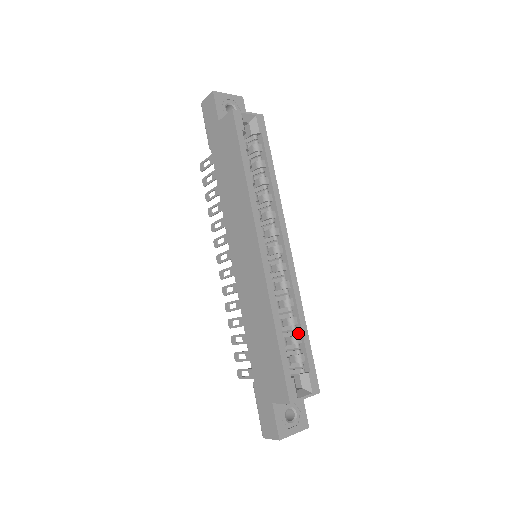
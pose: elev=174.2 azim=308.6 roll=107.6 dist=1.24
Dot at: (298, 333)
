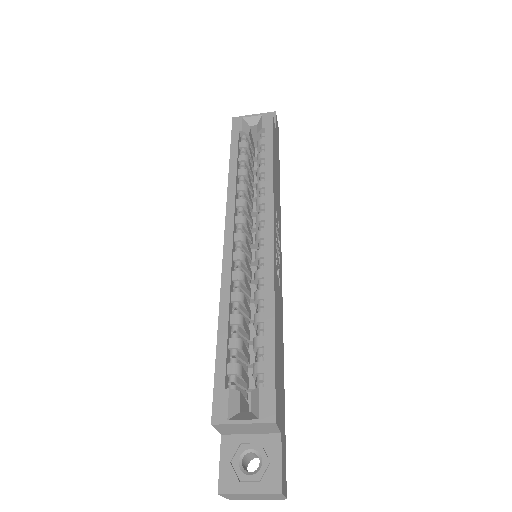
Dot at: (265, 335)
